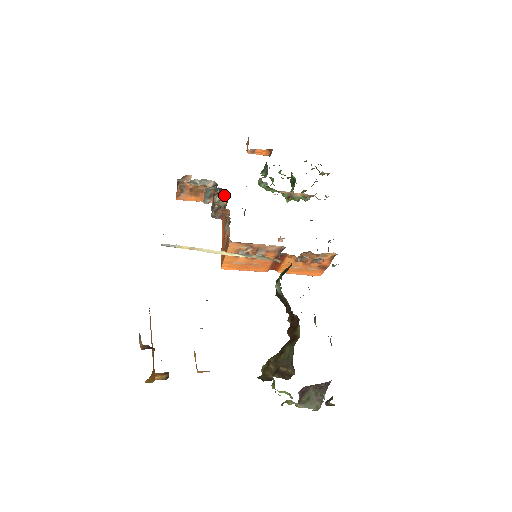
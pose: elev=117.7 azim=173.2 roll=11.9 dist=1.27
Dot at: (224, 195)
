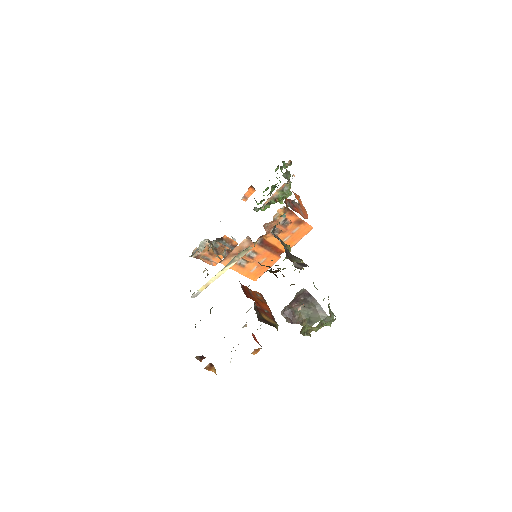
Dot at: (228, 240)
